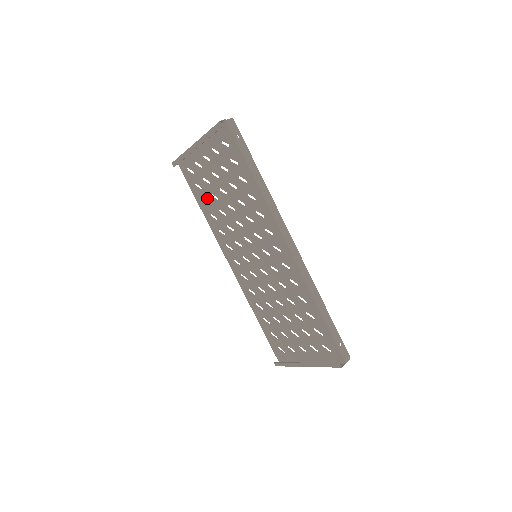
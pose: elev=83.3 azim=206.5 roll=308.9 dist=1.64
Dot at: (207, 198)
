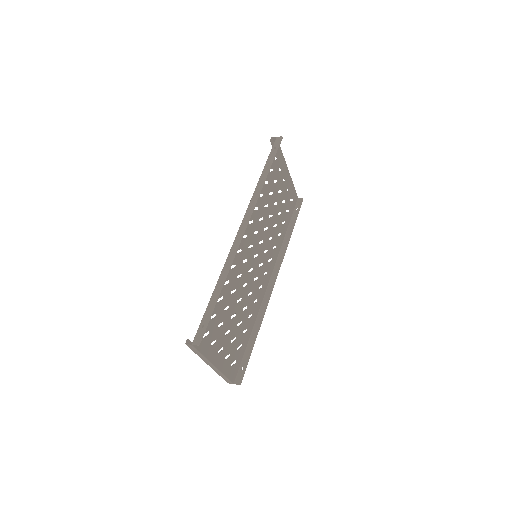
Dot at: (283, 218)
